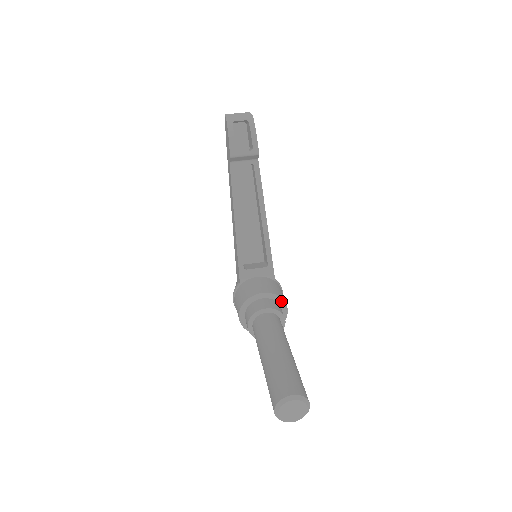
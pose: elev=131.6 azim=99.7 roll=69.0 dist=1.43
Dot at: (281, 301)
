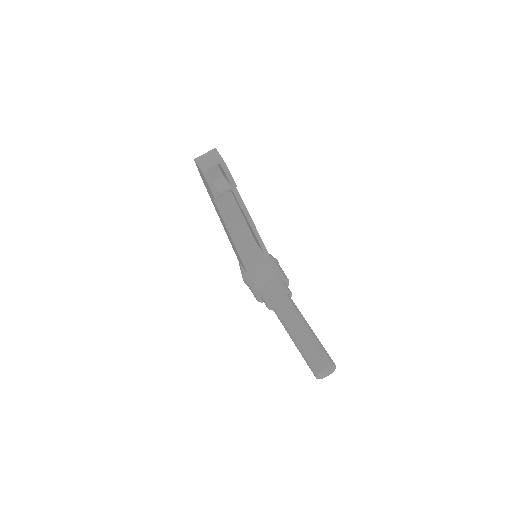
Dot at: (284, 279)
